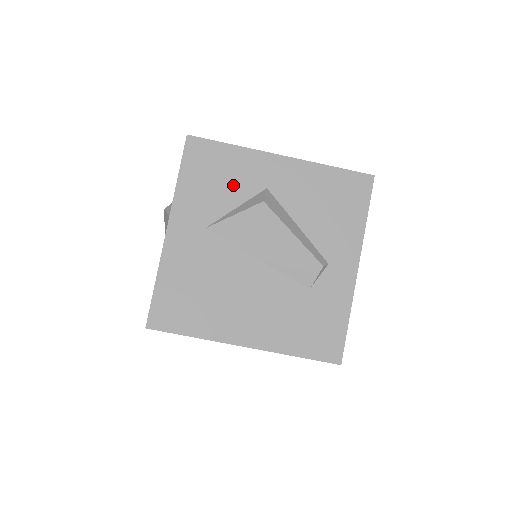
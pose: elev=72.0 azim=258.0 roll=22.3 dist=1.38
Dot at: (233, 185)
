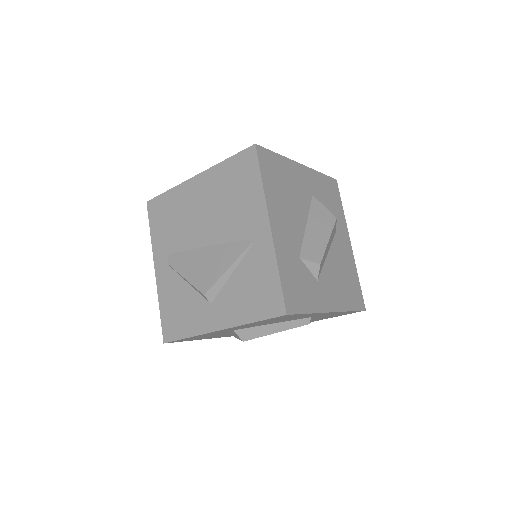
Dot at: occluded
